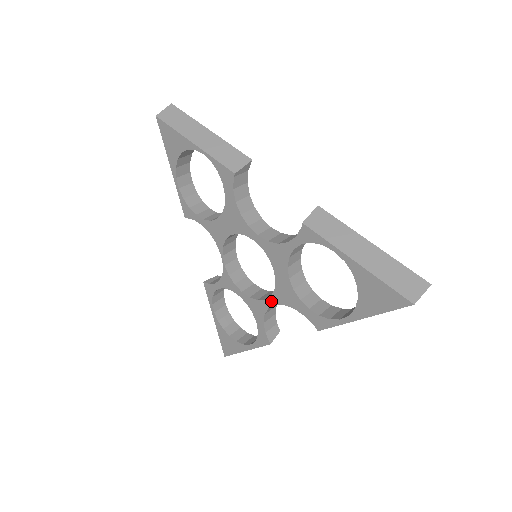
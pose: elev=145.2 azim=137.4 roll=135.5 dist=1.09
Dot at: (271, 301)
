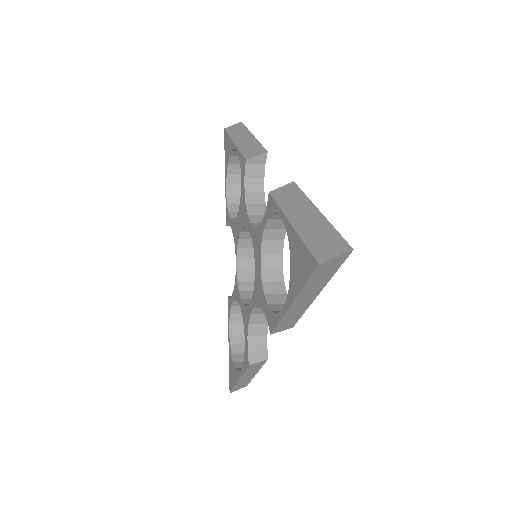
Dot at: (252, 304)
